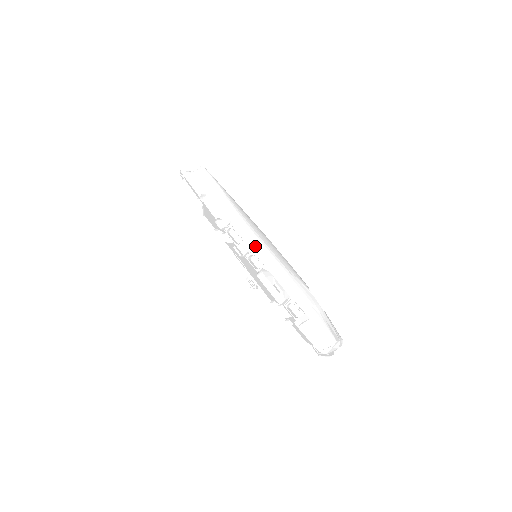
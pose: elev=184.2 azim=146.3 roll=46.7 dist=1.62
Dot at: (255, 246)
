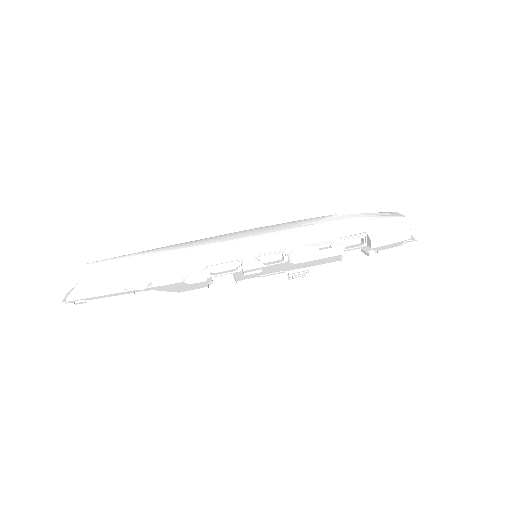
Dot at: (256, 248)
